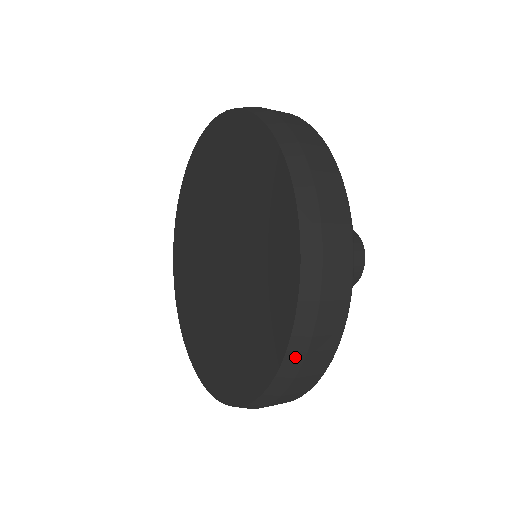
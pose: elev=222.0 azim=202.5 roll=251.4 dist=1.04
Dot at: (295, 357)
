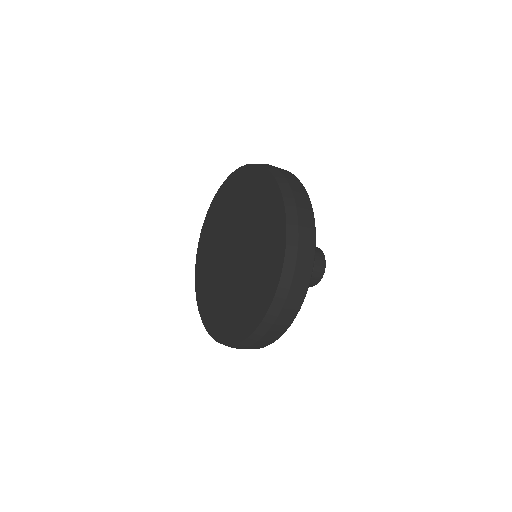
Dot at: (271, 318)
